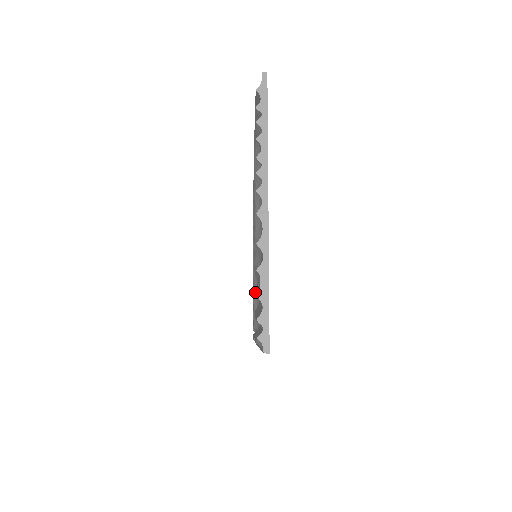
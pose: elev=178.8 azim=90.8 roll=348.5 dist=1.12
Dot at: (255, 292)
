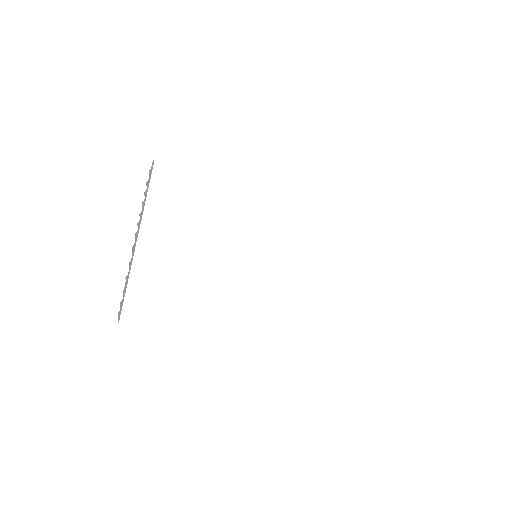
Dot at: occluded
